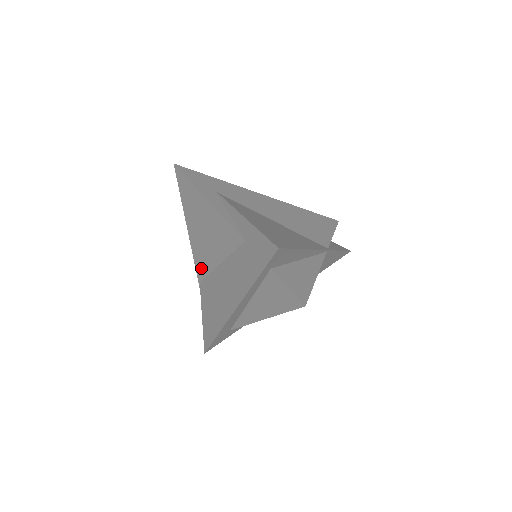
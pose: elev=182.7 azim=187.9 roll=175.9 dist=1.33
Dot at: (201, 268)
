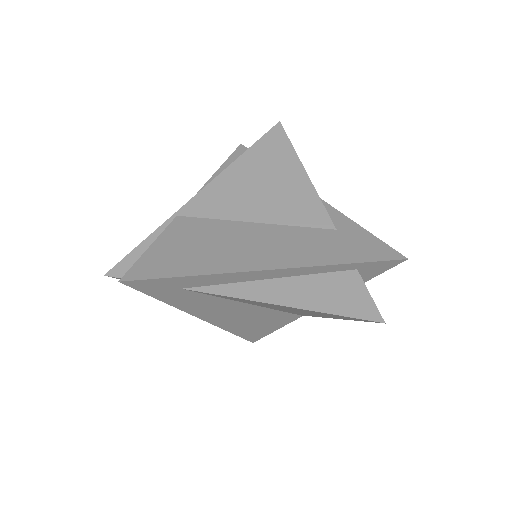
Dot at: (205, 206)
